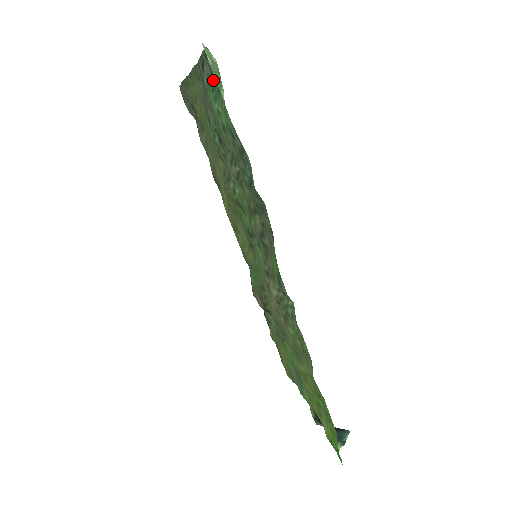
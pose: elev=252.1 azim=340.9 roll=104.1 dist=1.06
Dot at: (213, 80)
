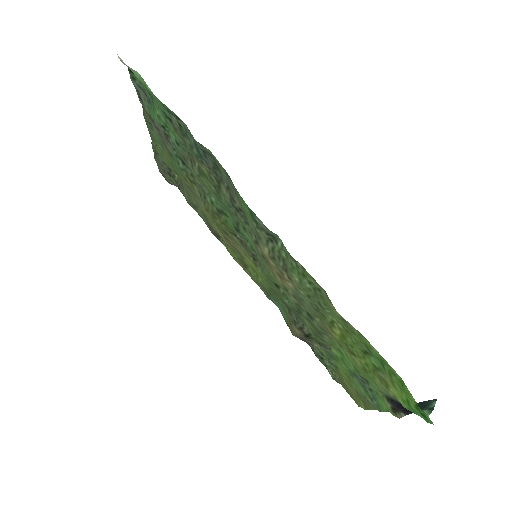
Dot at: (147, 97)
